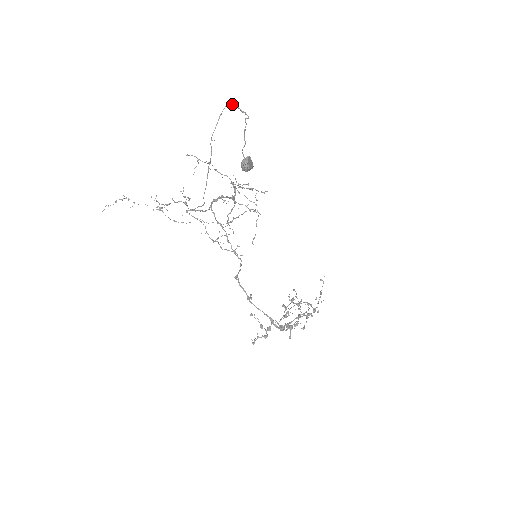
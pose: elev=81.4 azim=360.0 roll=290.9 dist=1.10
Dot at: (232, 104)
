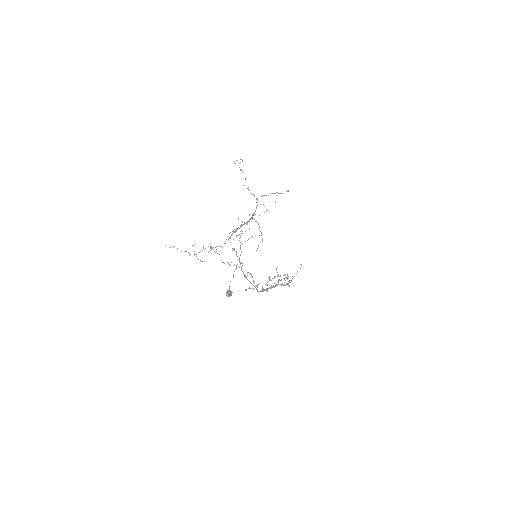
Dot at: (240, 235)
